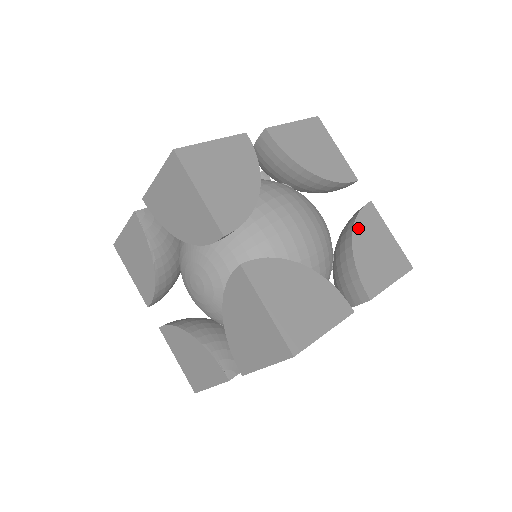
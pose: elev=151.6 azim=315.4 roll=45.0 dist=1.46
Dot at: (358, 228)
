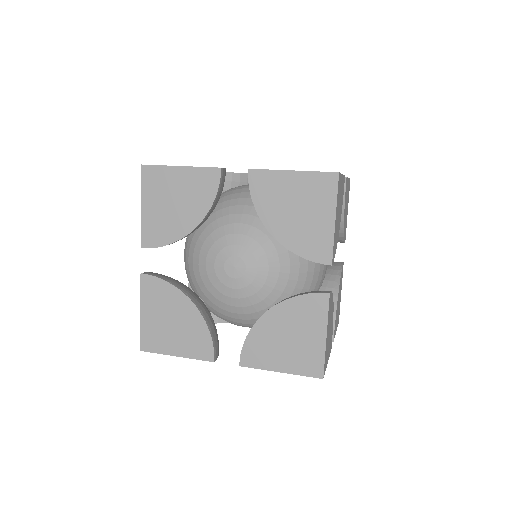
Dot at: occluded
